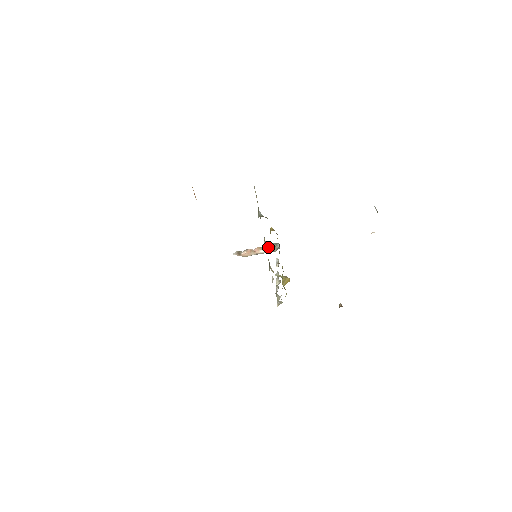
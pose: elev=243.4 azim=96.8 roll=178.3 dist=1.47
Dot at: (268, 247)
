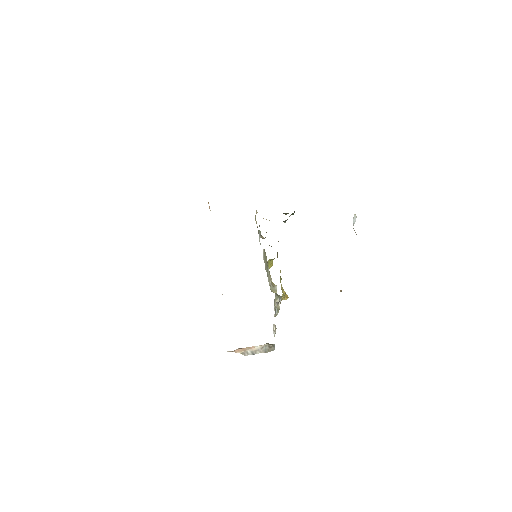
Dot at: occluded
